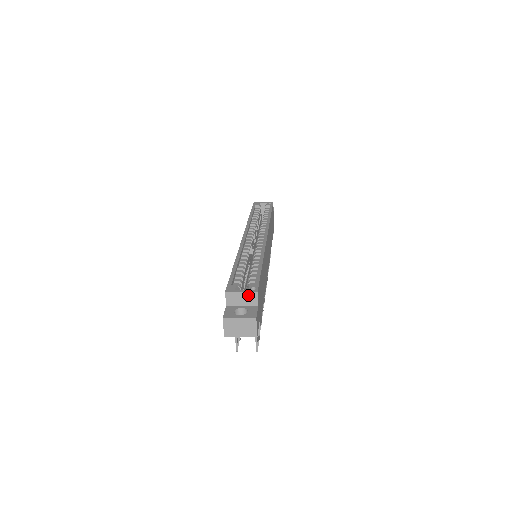
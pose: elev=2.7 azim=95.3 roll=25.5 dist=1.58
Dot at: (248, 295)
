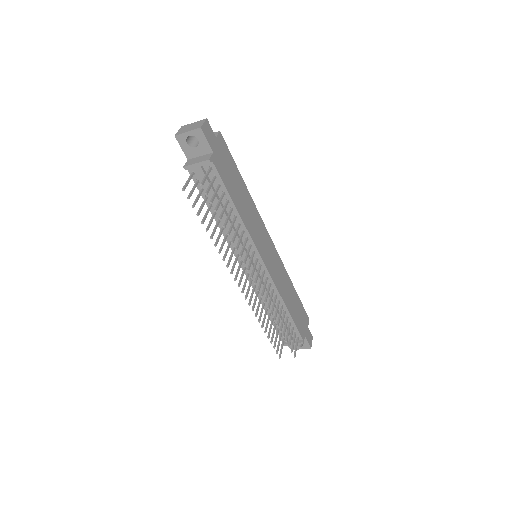
Dot at: occluded
